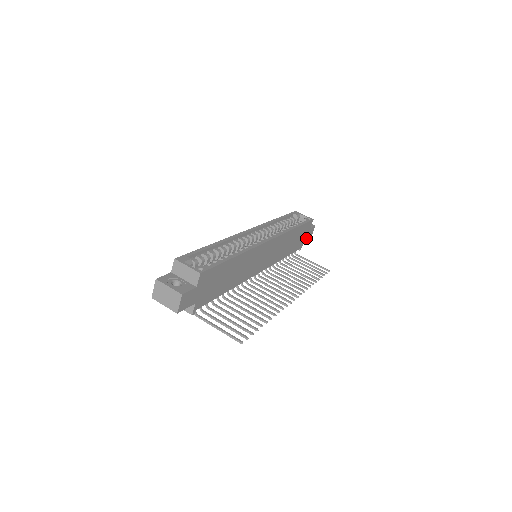
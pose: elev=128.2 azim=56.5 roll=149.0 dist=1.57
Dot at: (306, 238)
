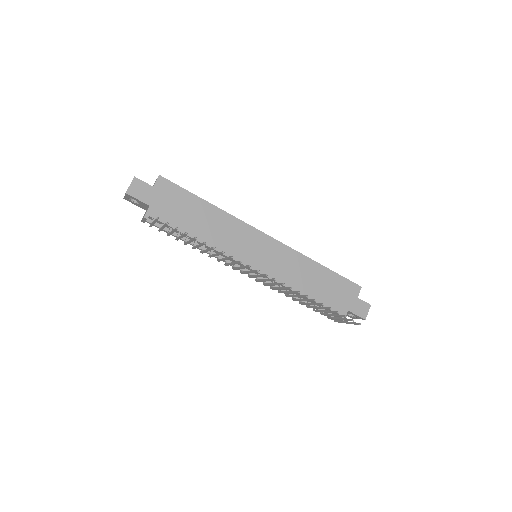
Dot at: (353, 309)
